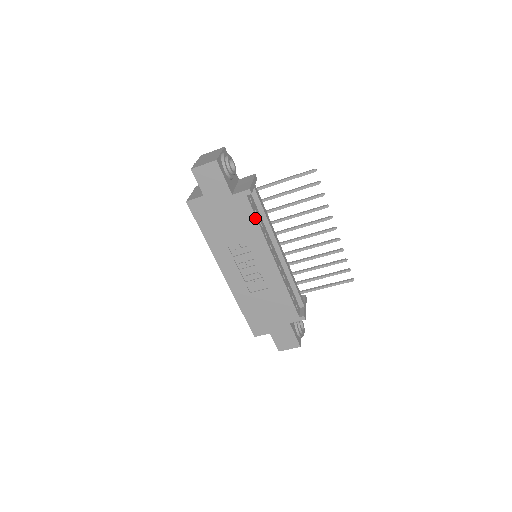
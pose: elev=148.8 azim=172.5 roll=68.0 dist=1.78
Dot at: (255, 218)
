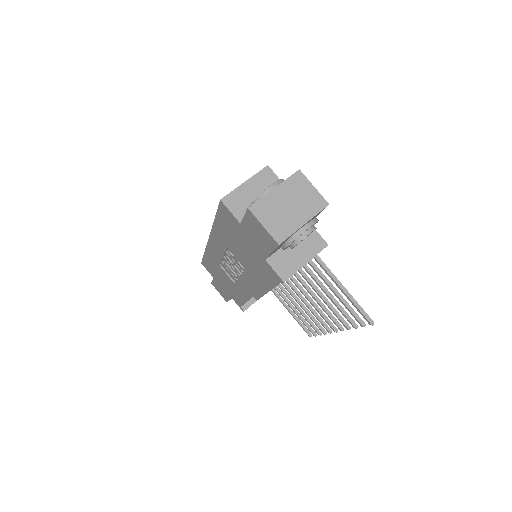
Dot at: (267, 282)
